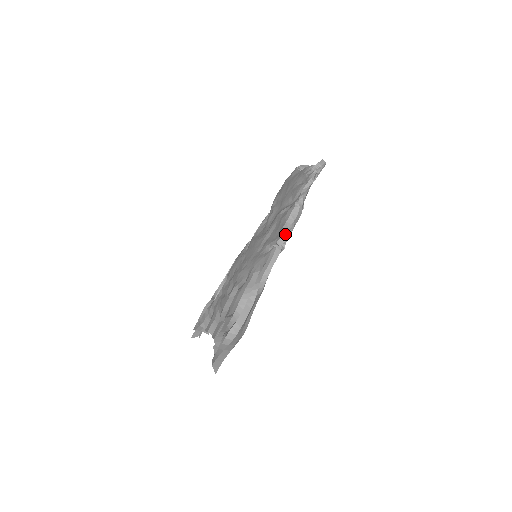
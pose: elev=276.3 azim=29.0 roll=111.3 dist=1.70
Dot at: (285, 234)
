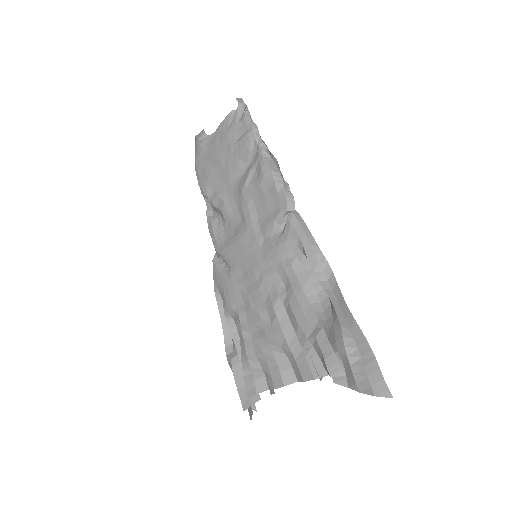
Dot at: (288, 193)
